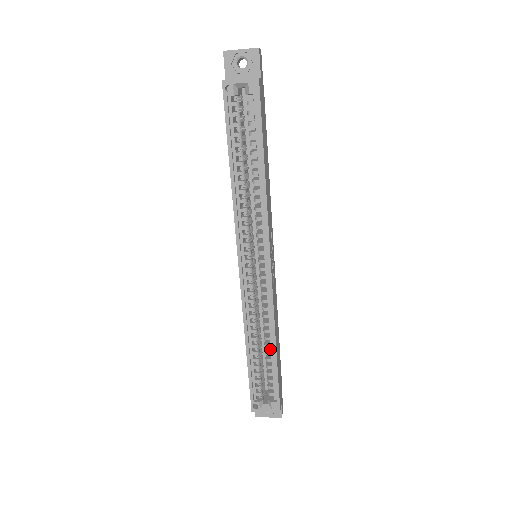
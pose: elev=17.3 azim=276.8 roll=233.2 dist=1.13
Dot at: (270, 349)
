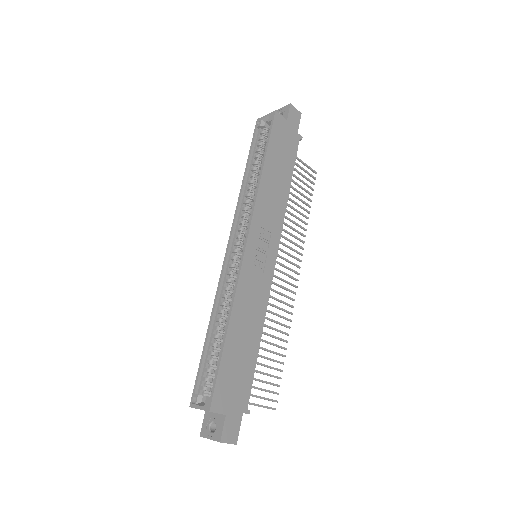
Dot at: occluded
